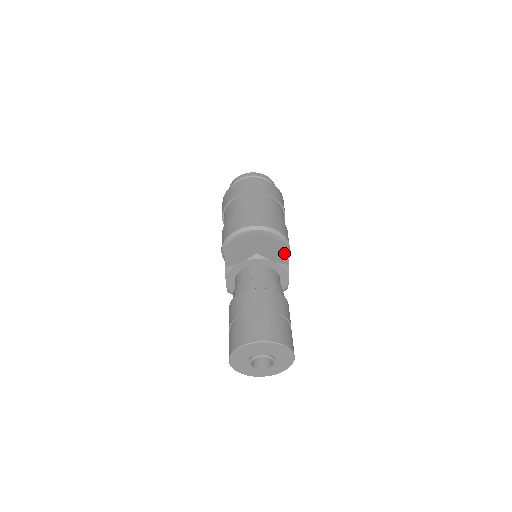
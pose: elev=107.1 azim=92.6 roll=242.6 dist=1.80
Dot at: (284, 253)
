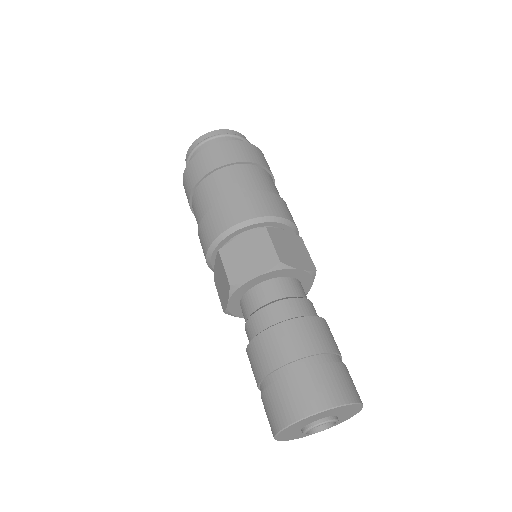
Dot at: (305, 253)
